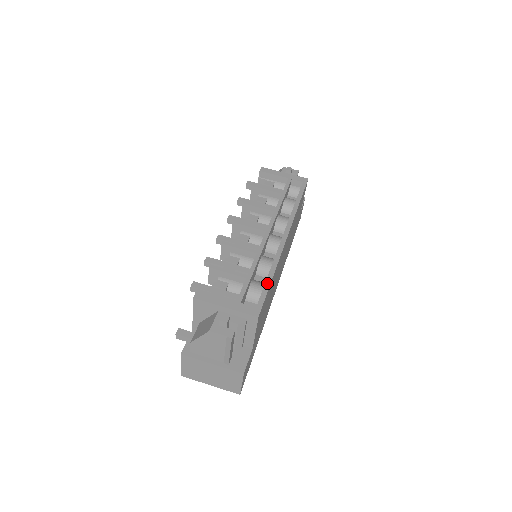
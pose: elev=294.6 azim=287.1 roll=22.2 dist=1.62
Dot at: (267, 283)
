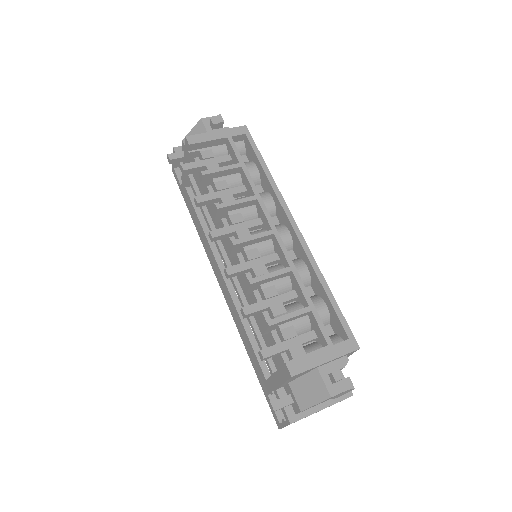
Dot at: (332, 302)
